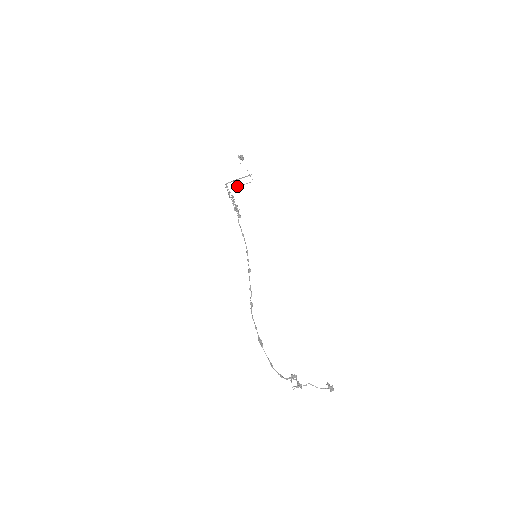
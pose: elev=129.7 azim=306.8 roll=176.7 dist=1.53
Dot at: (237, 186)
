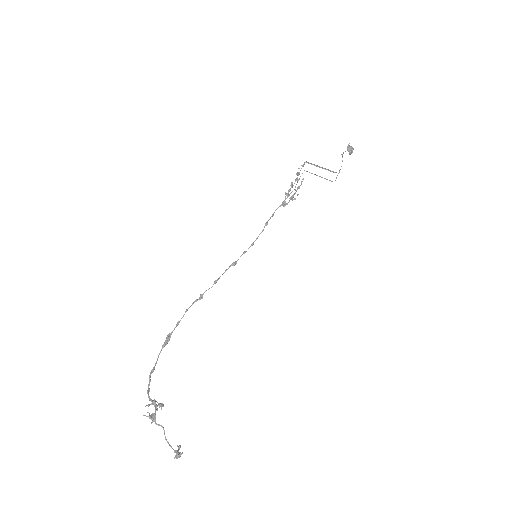
Dot at: occluded
